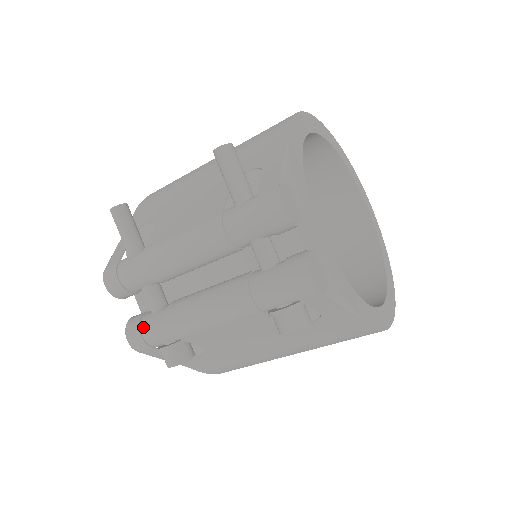
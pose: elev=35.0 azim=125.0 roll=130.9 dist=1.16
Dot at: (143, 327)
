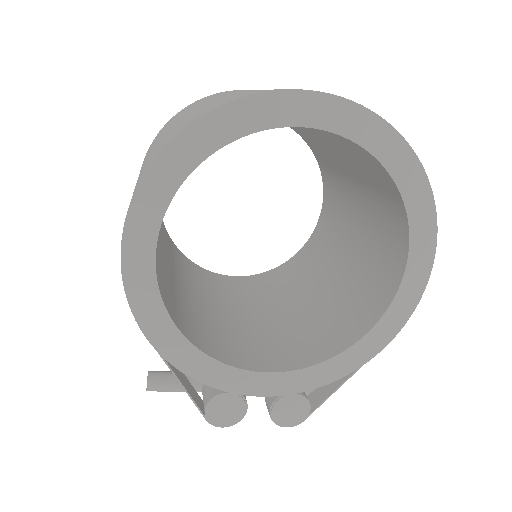
Dot at: occluded
